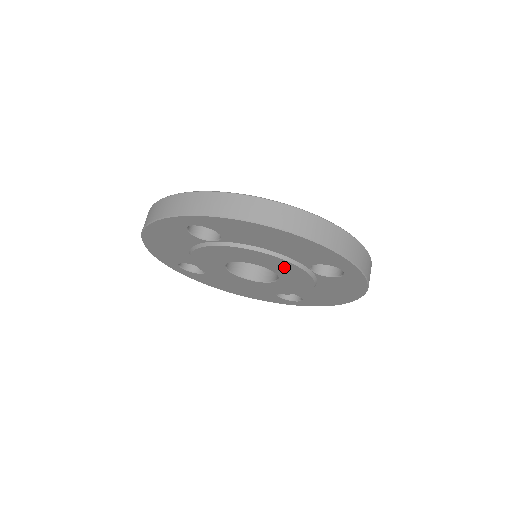
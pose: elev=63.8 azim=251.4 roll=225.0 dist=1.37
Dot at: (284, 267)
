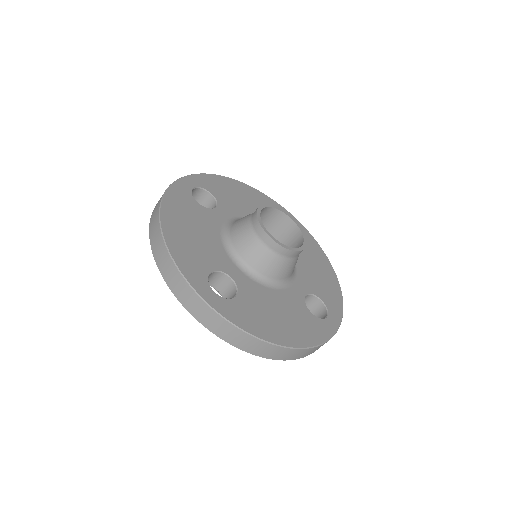
Dot at: occluded
